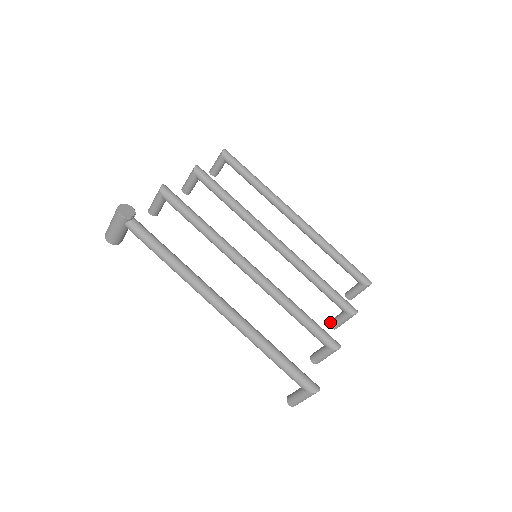
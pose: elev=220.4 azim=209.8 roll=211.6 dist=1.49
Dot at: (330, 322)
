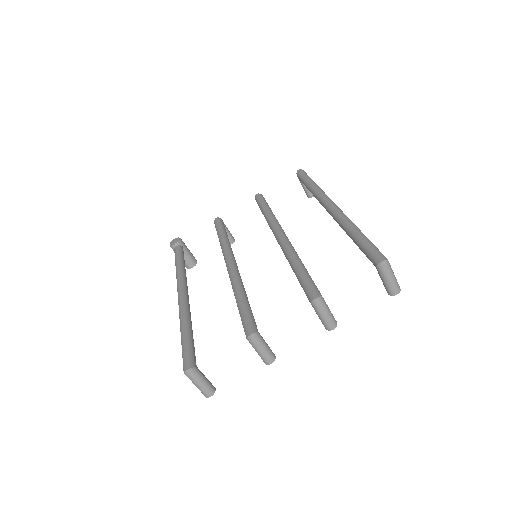
Dot at: occluded
